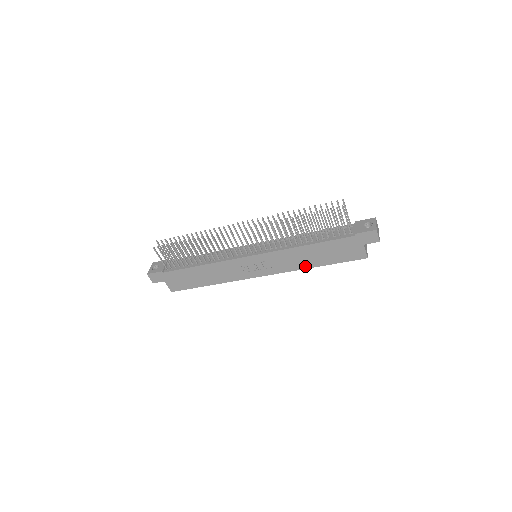
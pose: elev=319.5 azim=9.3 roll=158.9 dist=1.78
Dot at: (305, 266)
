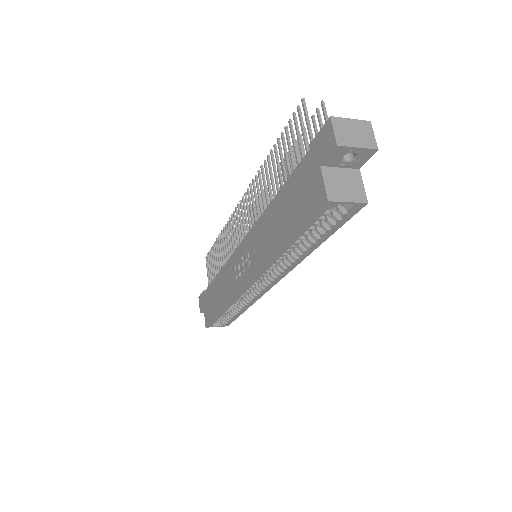
Dot at: (273, 251)
